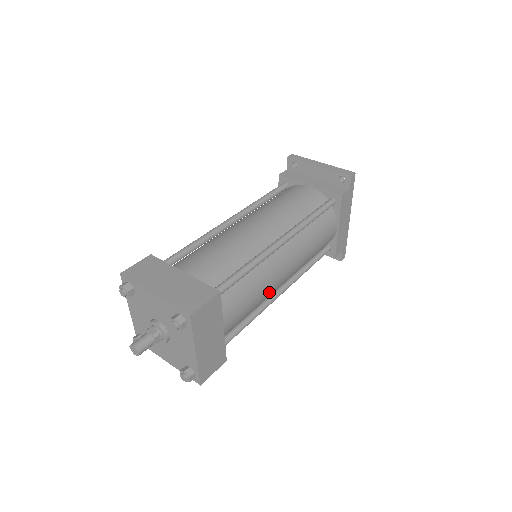
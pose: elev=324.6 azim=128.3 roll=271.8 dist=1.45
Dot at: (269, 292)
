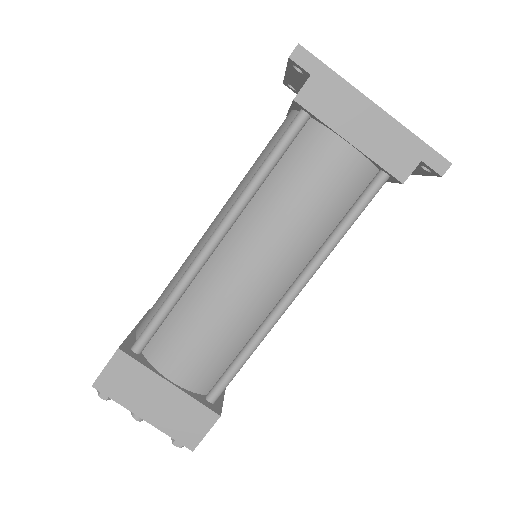
Dot at: (240, 310)
